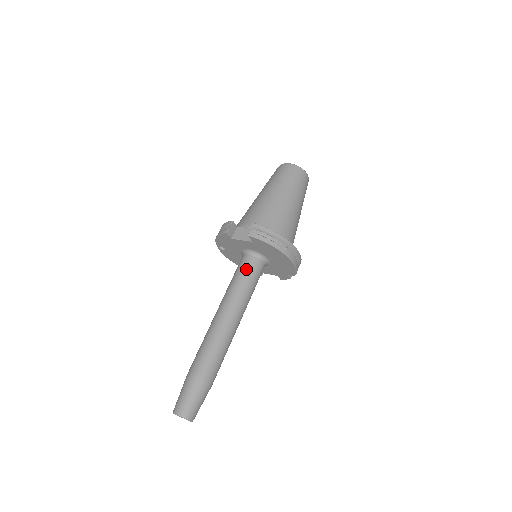
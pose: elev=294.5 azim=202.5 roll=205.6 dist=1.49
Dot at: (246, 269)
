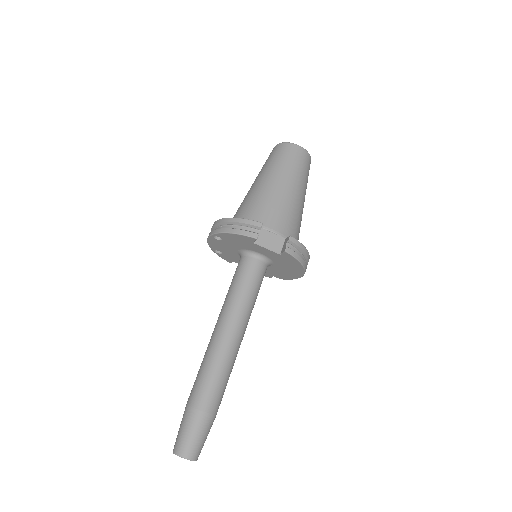
Dot at: (256, 278)
